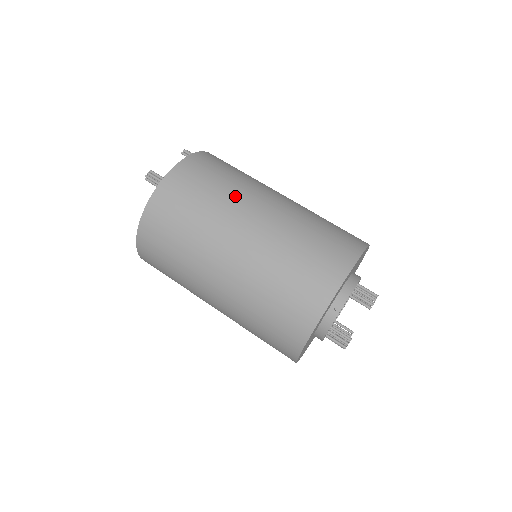
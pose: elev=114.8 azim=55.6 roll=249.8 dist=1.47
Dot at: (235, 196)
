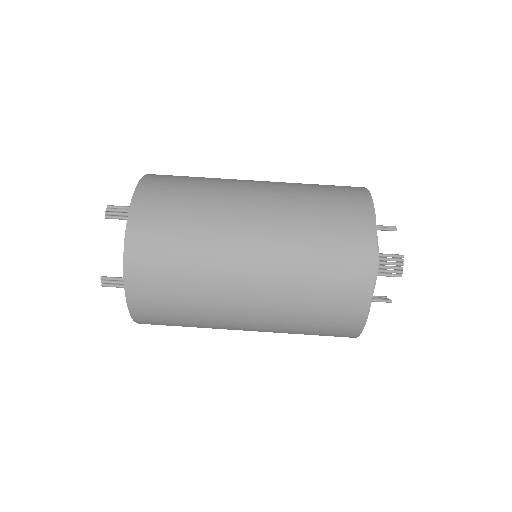
Dot at: (211, 268)
